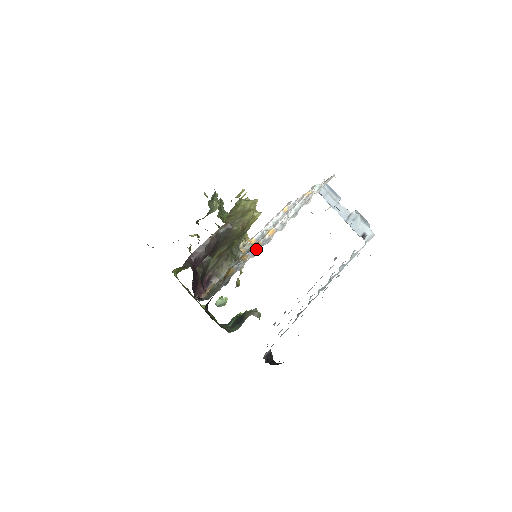
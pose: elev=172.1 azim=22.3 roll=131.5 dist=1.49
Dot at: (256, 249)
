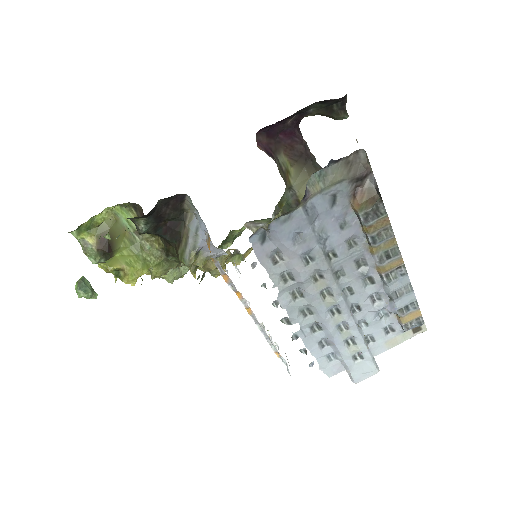
Dot at: occluded
